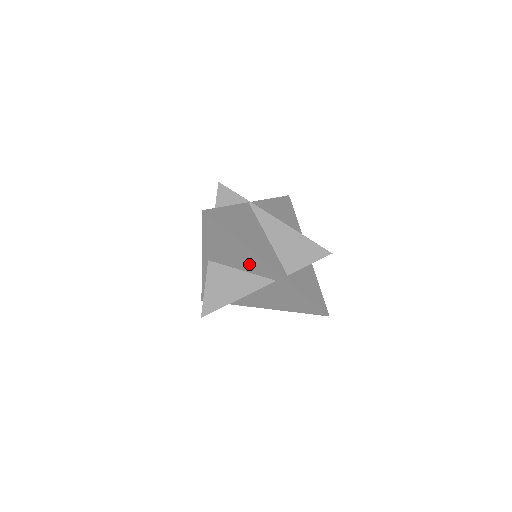
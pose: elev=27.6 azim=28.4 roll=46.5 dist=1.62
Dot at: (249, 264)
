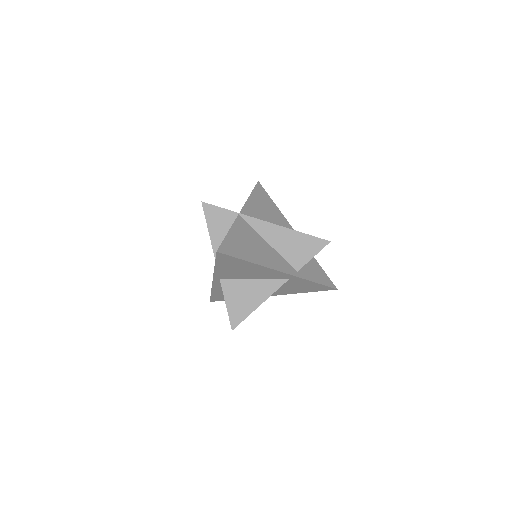
Dot at: (262, 274)
